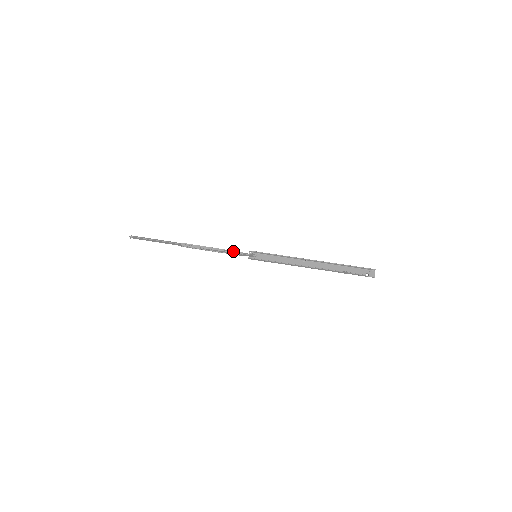
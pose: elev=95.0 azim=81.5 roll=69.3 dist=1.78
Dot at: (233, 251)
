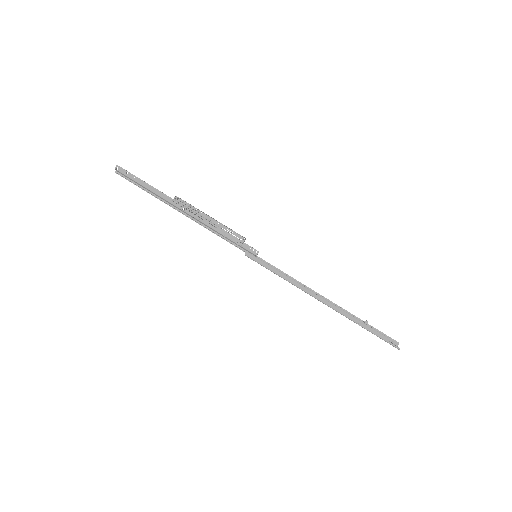
Dot at: (234, 231)
